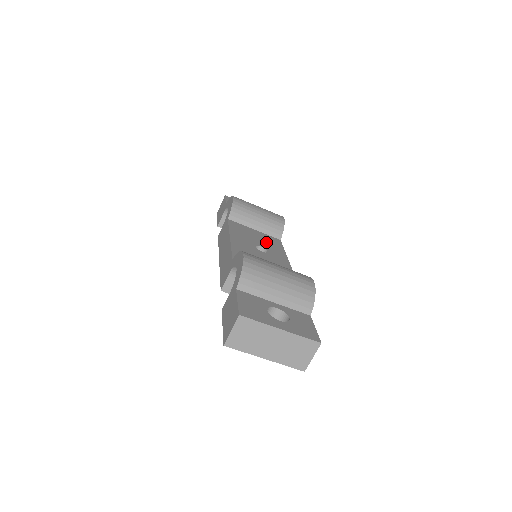
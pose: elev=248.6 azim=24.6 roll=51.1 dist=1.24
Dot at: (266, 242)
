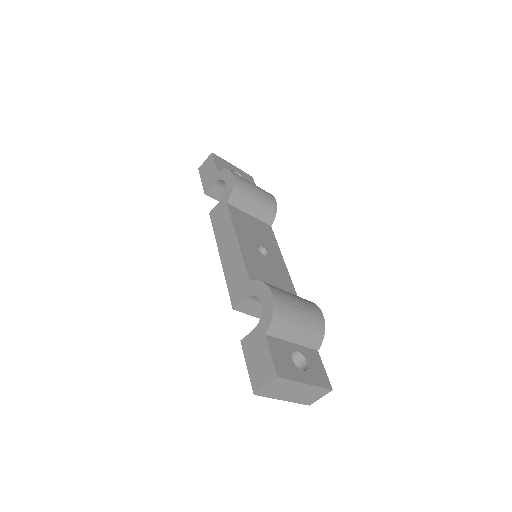
Dot at: (263, 236)
